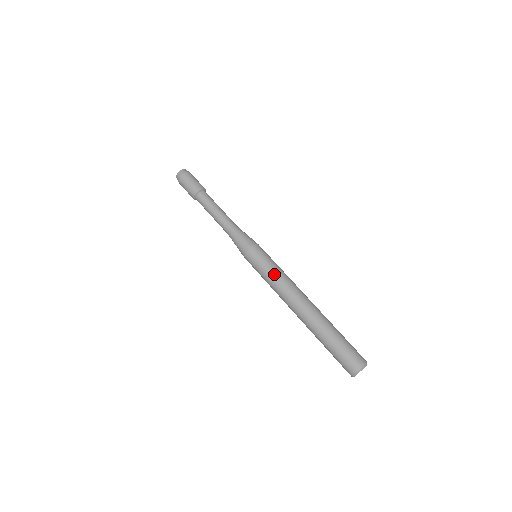
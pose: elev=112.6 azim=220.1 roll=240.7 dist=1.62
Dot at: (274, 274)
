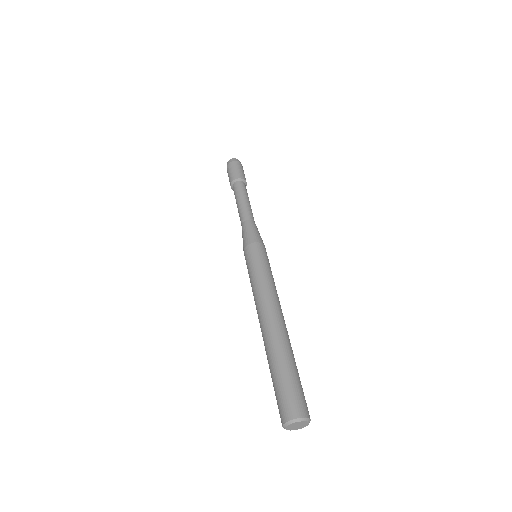
Dot at: (259, 276)
